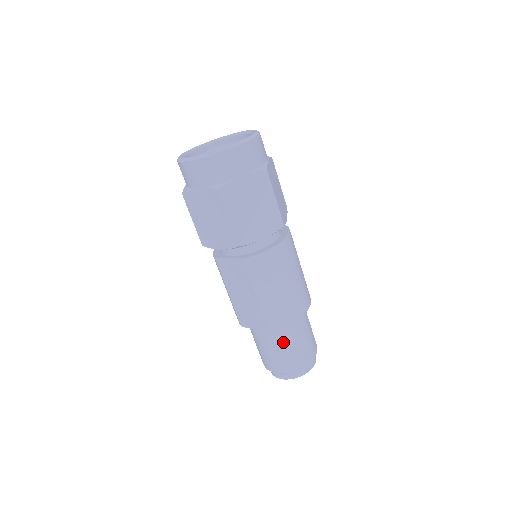
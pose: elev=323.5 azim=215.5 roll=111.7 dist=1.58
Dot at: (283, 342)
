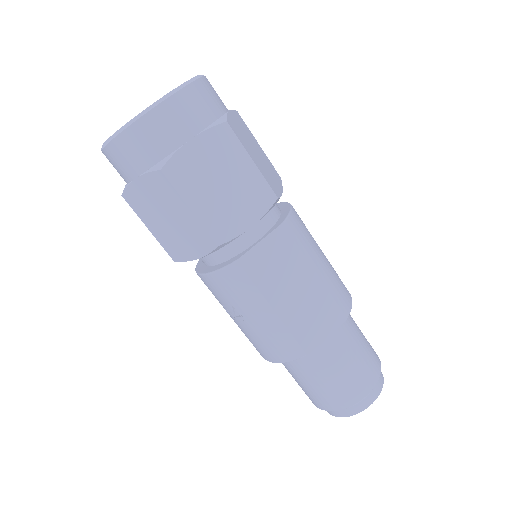
Dot at: (355, 335)
